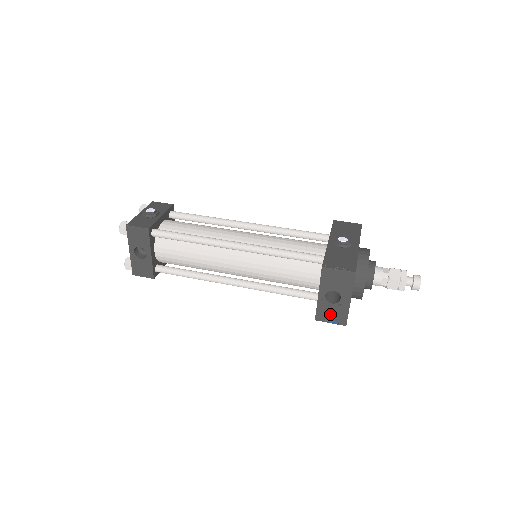
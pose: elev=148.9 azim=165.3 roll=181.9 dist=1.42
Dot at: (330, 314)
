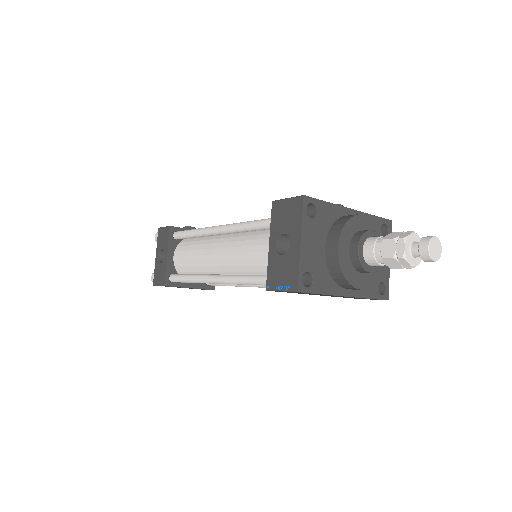
Dot at: (280, 274)
